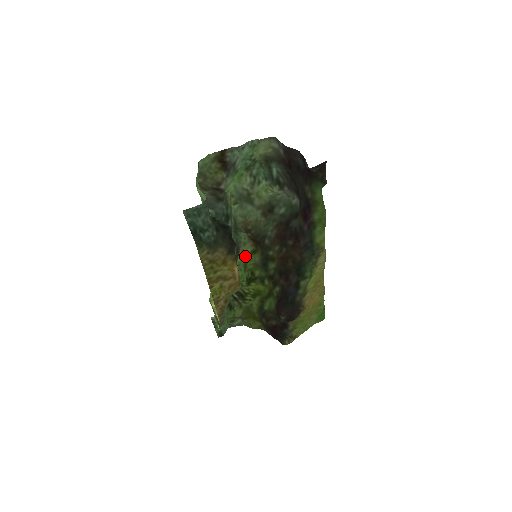
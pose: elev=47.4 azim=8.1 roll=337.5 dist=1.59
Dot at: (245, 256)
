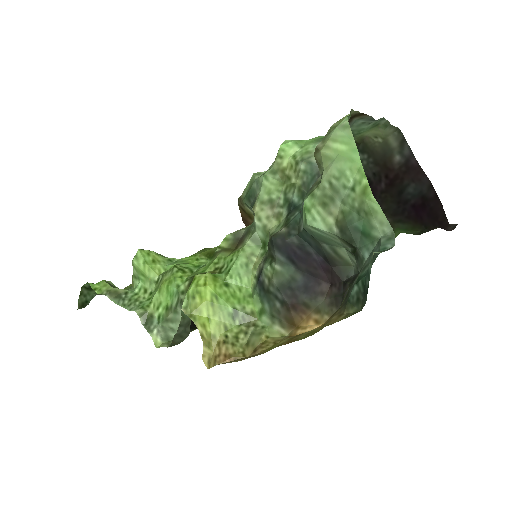
Dot at: occluded
